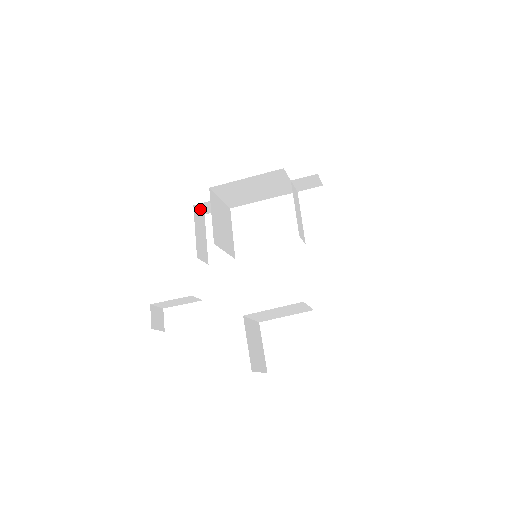
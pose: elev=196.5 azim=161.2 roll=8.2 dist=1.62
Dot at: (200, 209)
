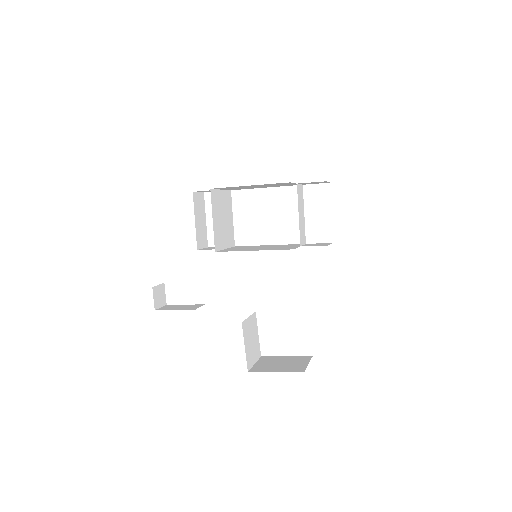
Dot at: occluded
